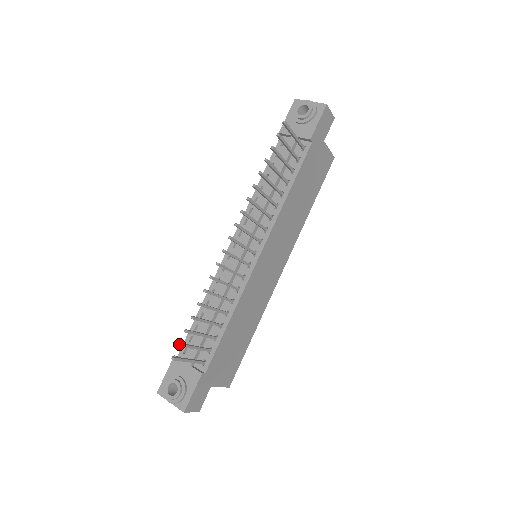
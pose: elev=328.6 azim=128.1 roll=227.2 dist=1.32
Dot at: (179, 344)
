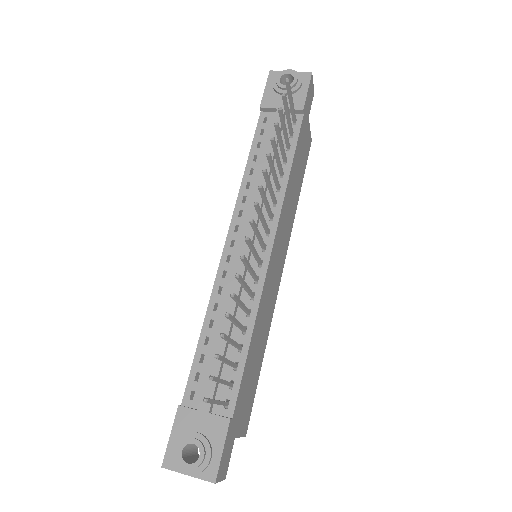
Dot at: (211, 377)
